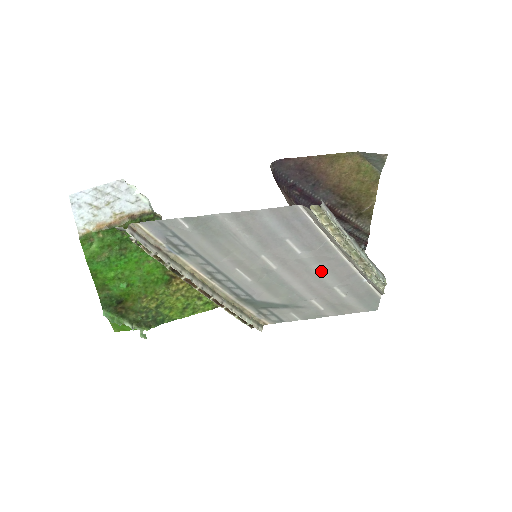
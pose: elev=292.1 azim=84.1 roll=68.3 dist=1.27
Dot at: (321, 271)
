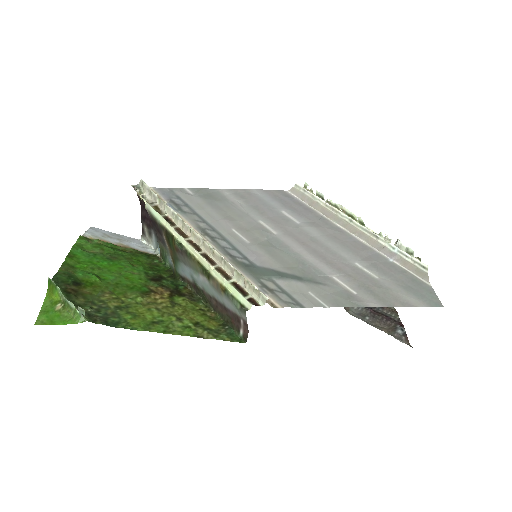
Dot at: (330, 243)
